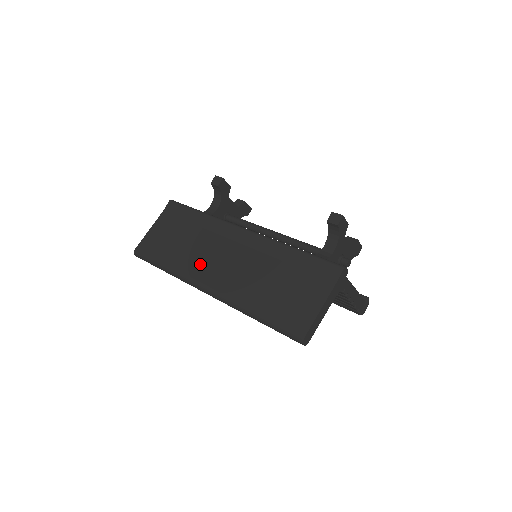
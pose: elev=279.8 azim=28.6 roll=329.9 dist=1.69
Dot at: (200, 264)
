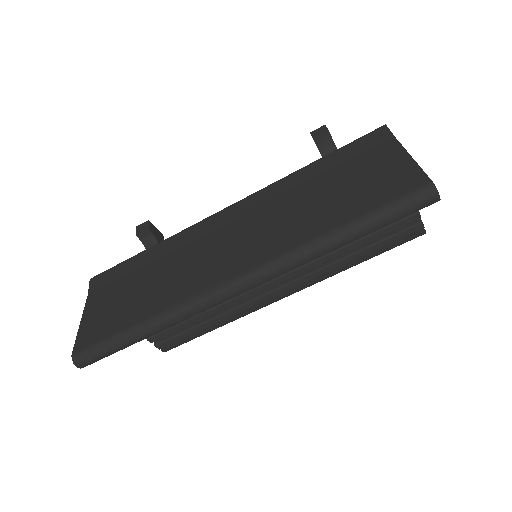
Dot at: (197, 274)
